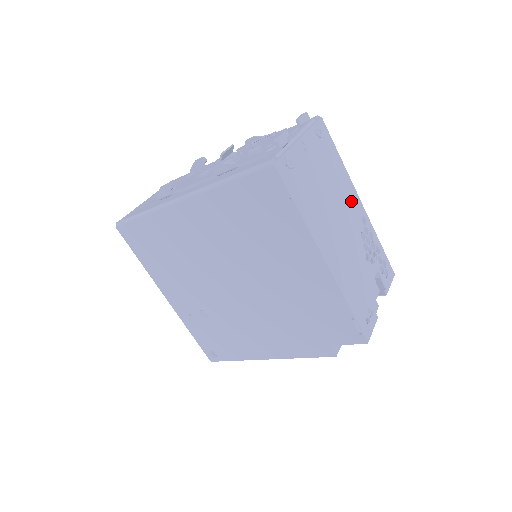
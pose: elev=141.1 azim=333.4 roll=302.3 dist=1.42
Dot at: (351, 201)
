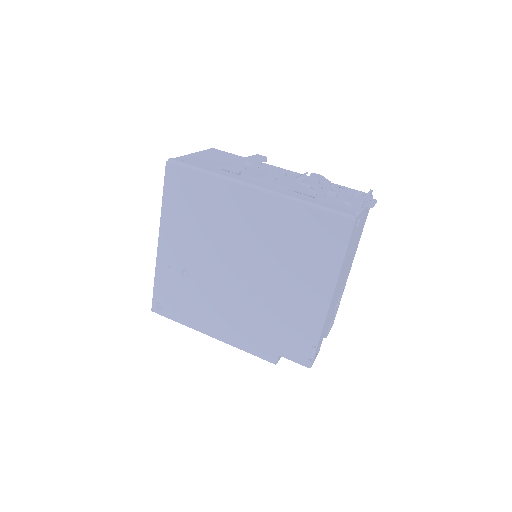
Dot at: (351, 263)
